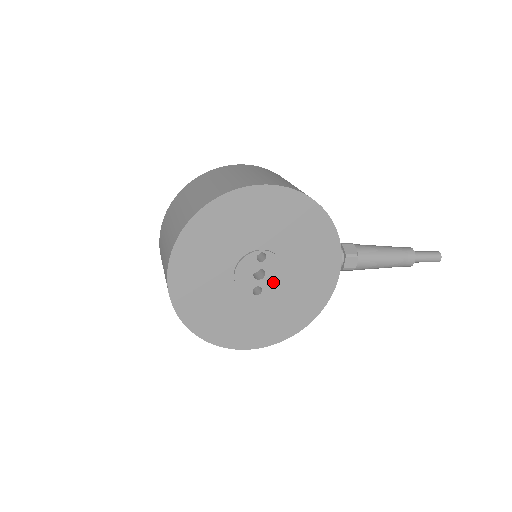
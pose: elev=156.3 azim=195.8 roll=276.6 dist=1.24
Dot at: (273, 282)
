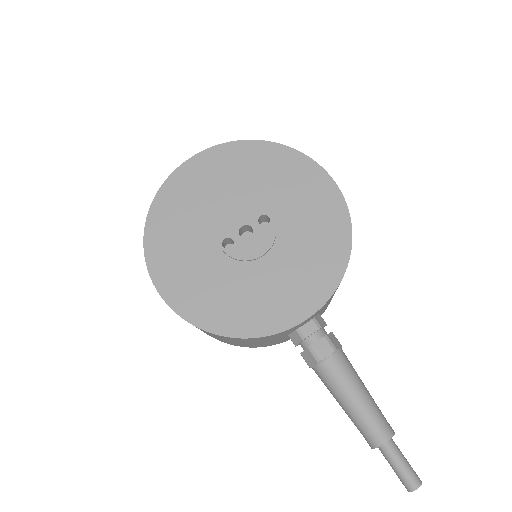
Dot at: (247, 252)
